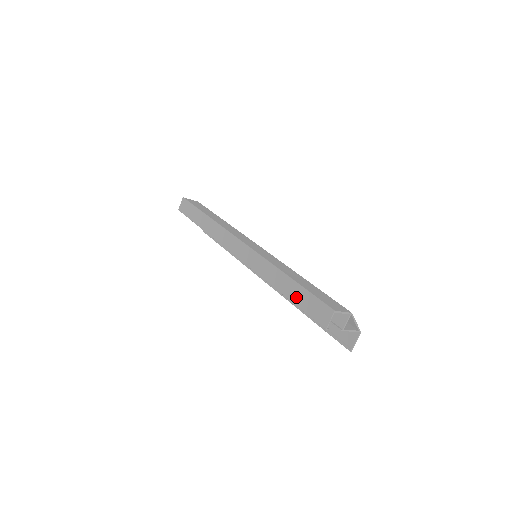
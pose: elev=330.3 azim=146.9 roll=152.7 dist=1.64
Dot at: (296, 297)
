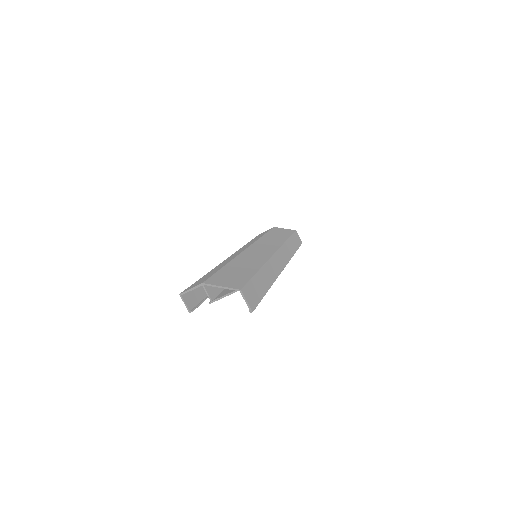
Dot at: (204, 291)
